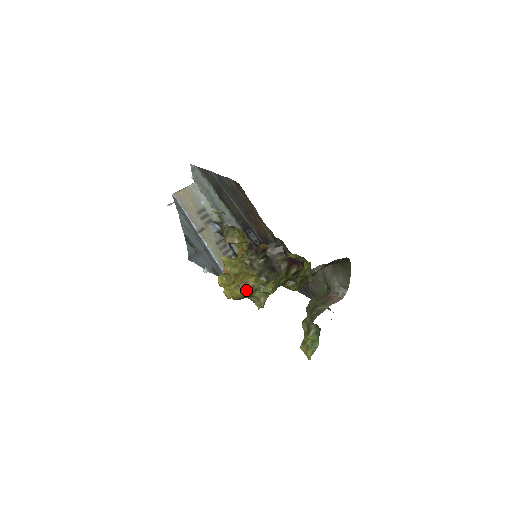
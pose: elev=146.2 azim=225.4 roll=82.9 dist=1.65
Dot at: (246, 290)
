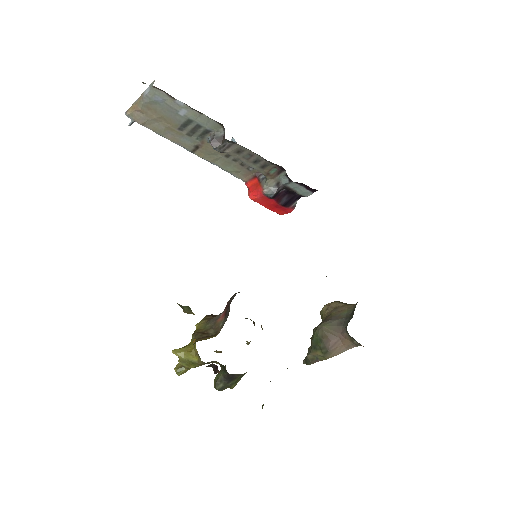
Dot at: (218, 352)
